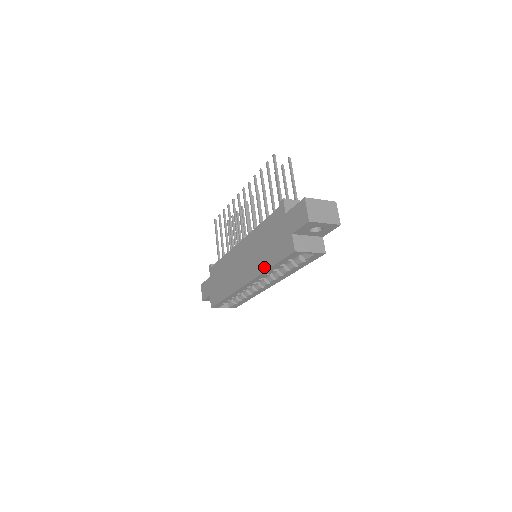
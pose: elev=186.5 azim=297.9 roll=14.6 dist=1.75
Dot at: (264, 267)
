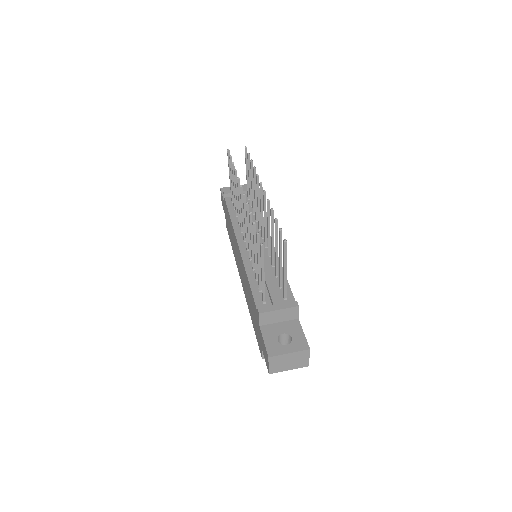
Dot at: (249, 310)
